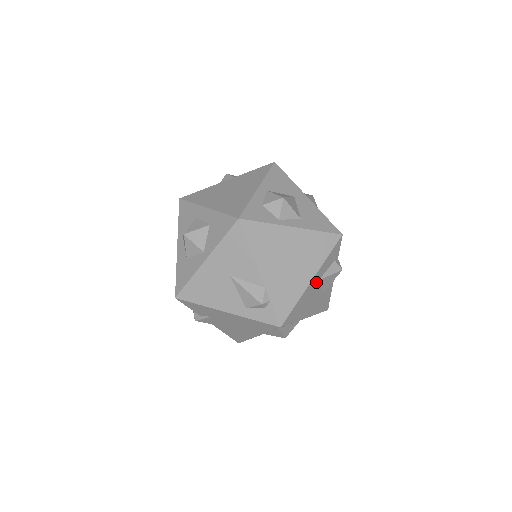
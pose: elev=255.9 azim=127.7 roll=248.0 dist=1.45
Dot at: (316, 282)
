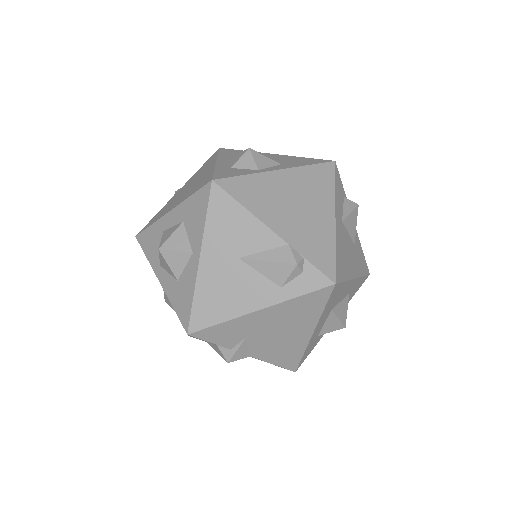
Dot at: (340, 223)
